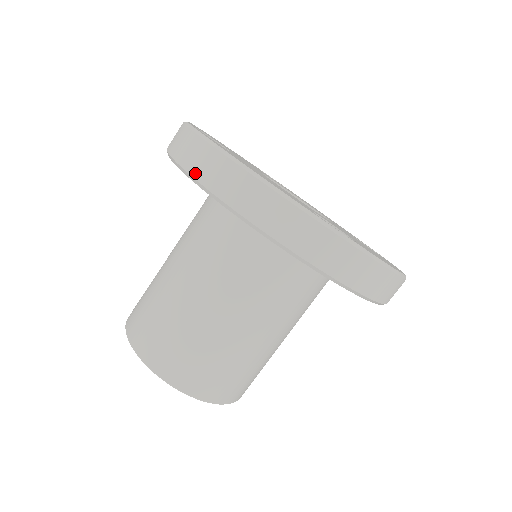
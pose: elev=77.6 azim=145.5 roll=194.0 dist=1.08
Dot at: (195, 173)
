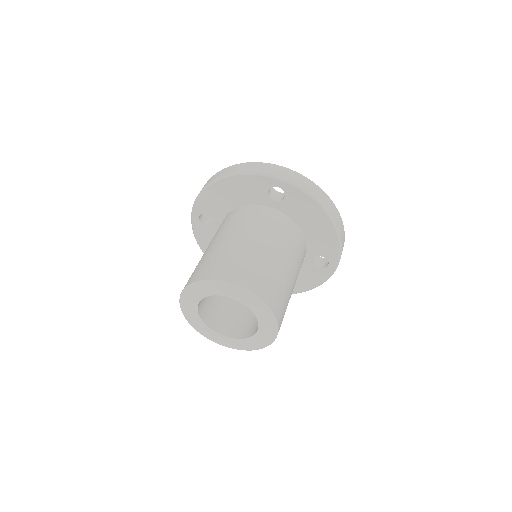
Dot at: (209, 183)
